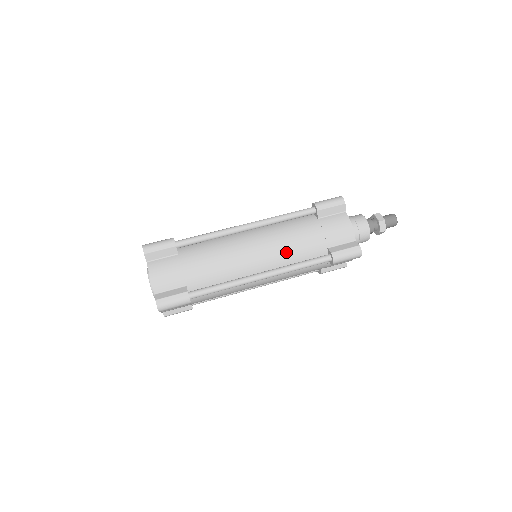
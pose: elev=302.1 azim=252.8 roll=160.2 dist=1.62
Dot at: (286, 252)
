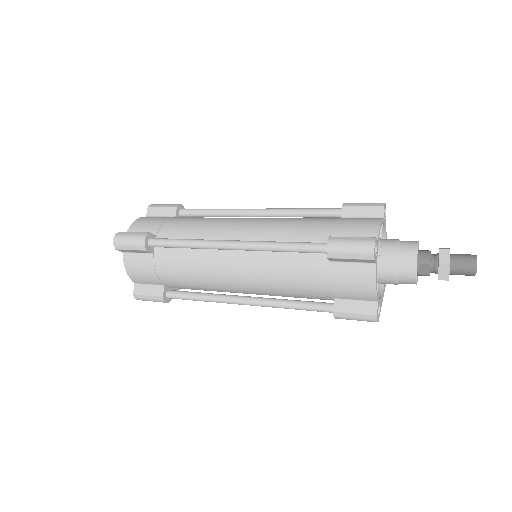
Dot at: (276, 231)
